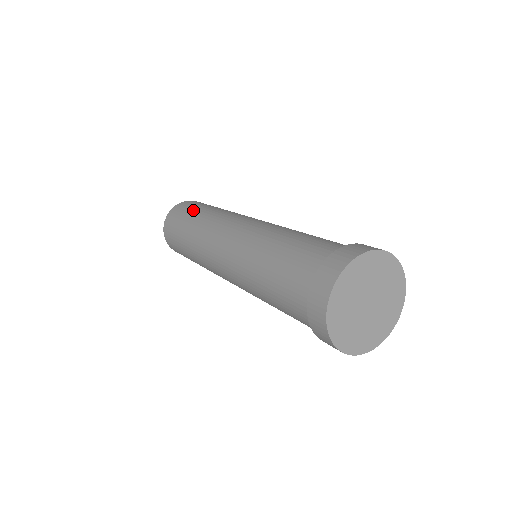
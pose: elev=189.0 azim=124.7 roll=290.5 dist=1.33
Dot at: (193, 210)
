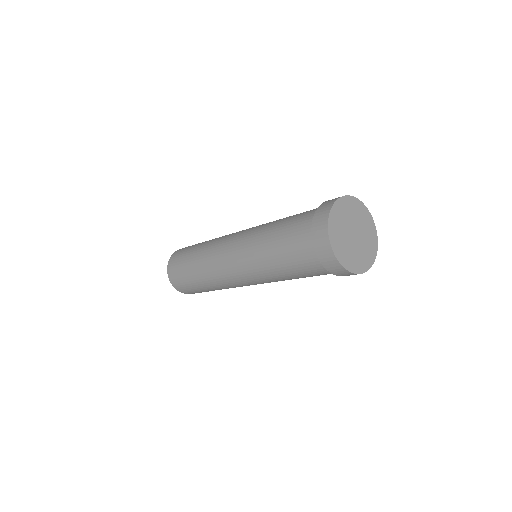
Dot at: (185, 259)
